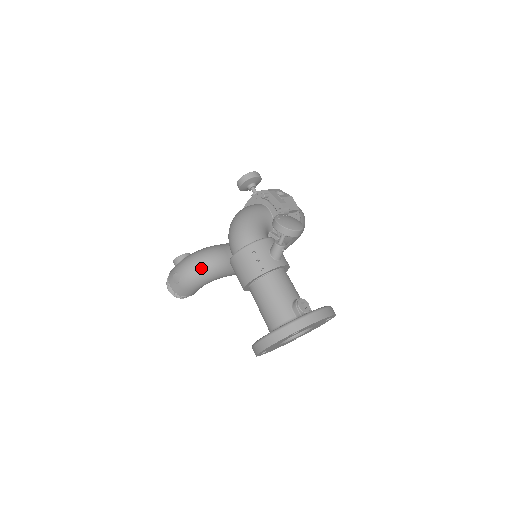
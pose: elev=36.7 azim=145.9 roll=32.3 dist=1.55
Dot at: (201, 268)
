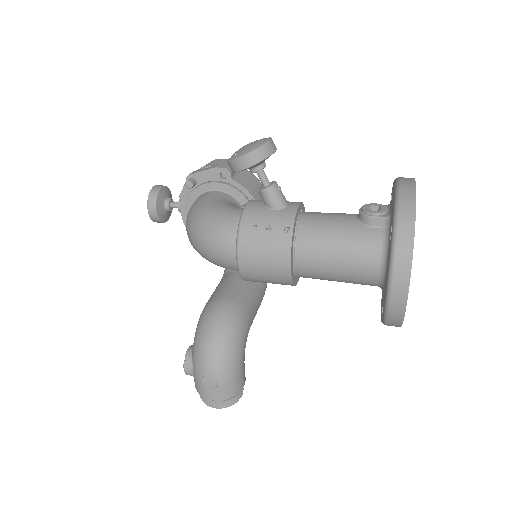
Dot at: (220, 339)
